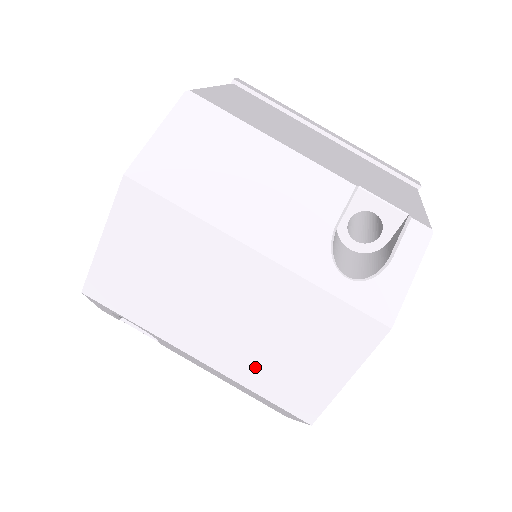
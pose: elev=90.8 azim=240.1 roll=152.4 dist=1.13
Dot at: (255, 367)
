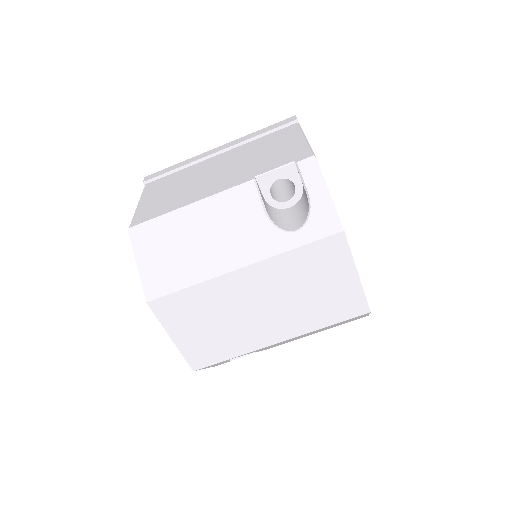
Dot at: (309, 316)
